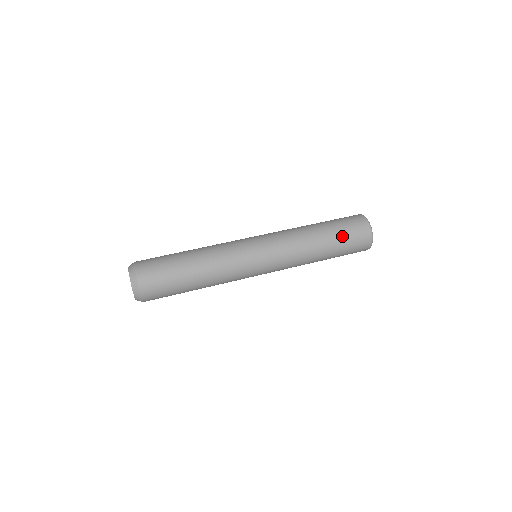
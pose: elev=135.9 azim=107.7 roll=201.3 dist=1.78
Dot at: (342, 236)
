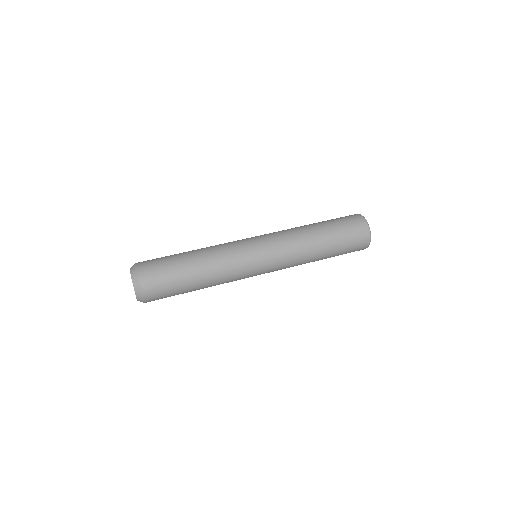
Dot at: (335, 223)
